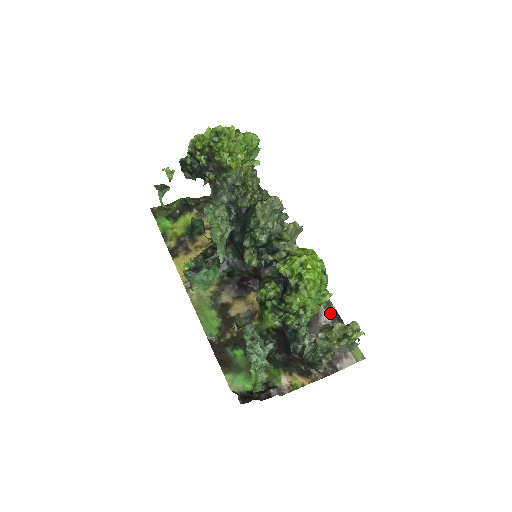
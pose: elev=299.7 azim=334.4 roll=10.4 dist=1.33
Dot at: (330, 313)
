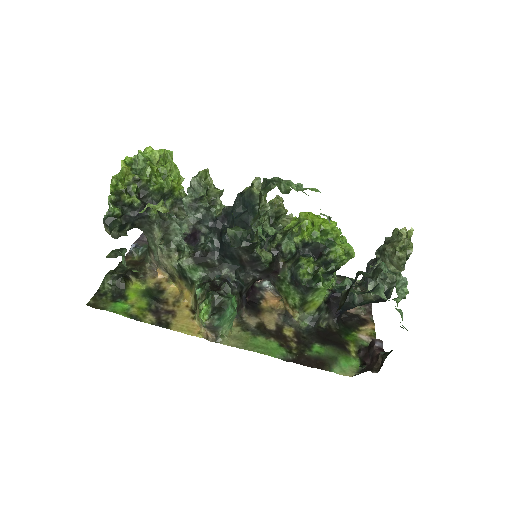
Dot at: occluded
